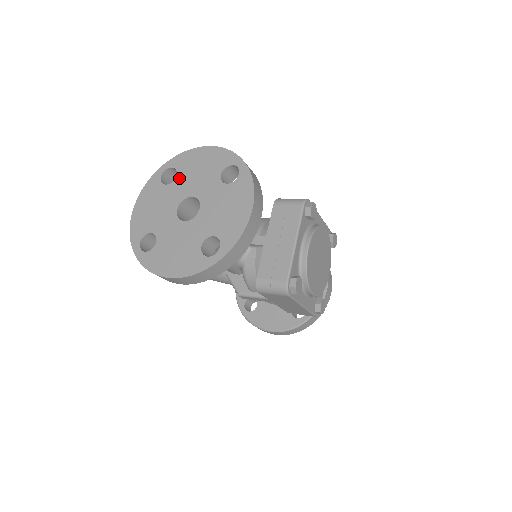
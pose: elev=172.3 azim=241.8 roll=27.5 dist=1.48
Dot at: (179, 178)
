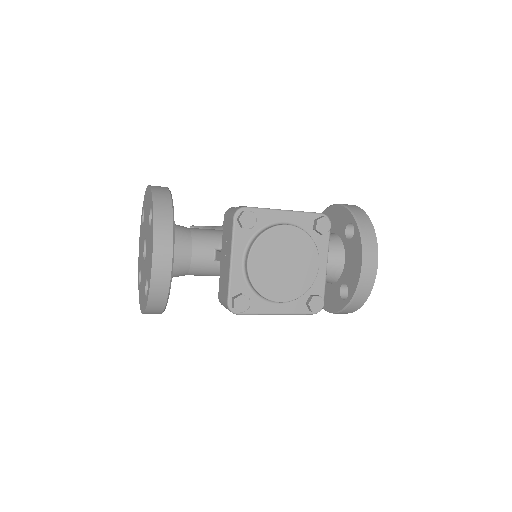
Dot at: (144, 218)
